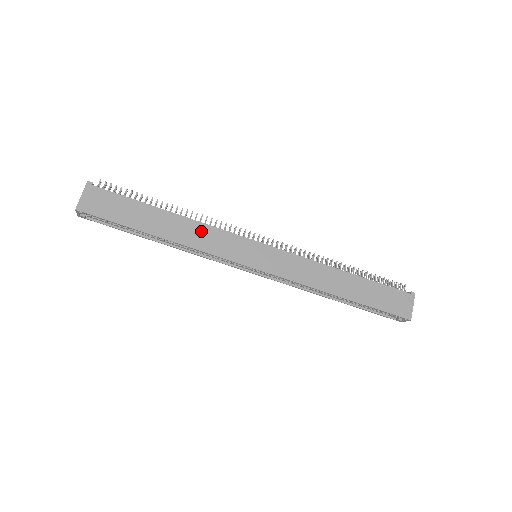
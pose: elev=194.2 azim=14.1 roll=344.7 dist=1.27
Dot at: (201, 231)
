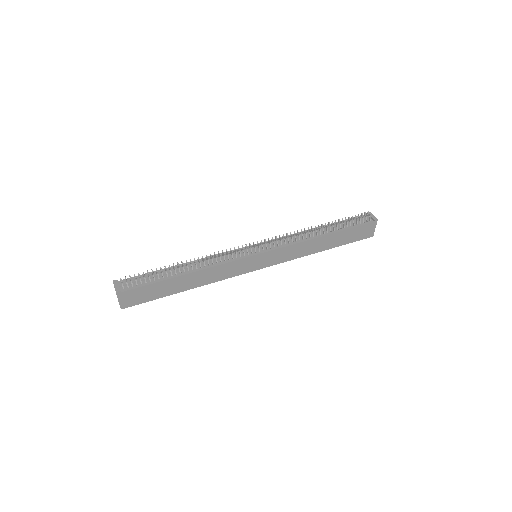
Dot at: (213, 272)
